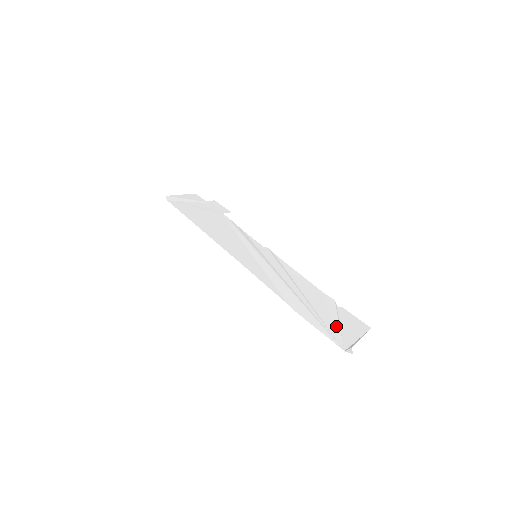
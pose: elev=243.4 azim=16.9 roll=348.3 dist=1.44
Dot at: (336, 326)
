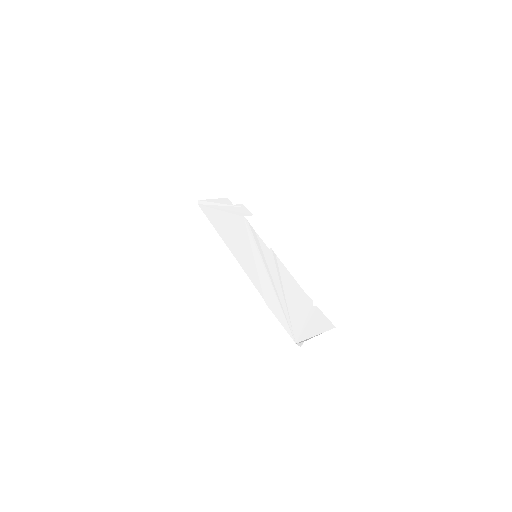
Dot at: (300, 322)
